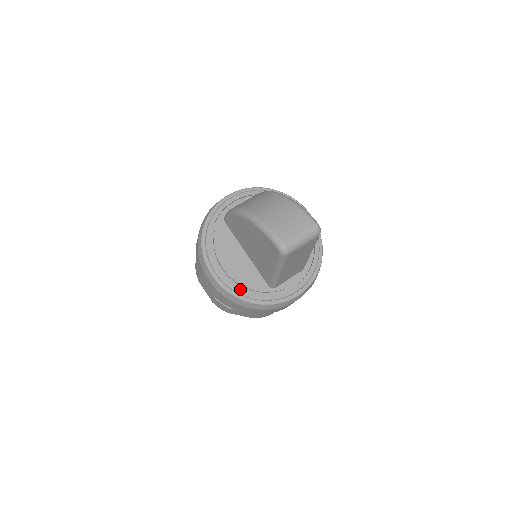
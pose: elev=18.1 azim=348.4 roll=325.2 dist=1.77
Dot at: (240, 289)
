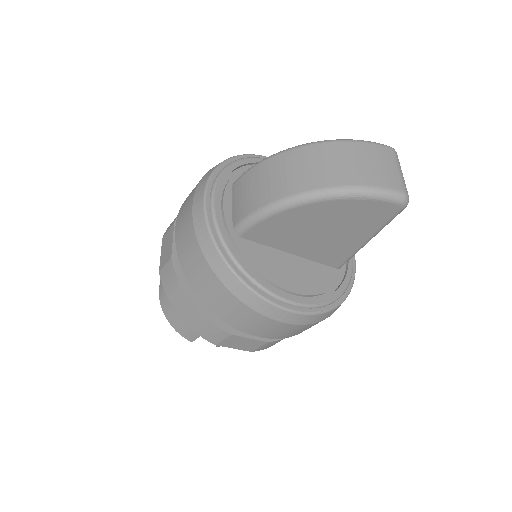
Dot at: (327, 298)
